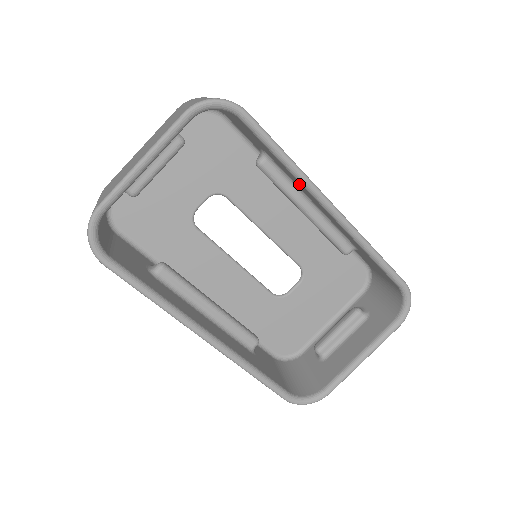
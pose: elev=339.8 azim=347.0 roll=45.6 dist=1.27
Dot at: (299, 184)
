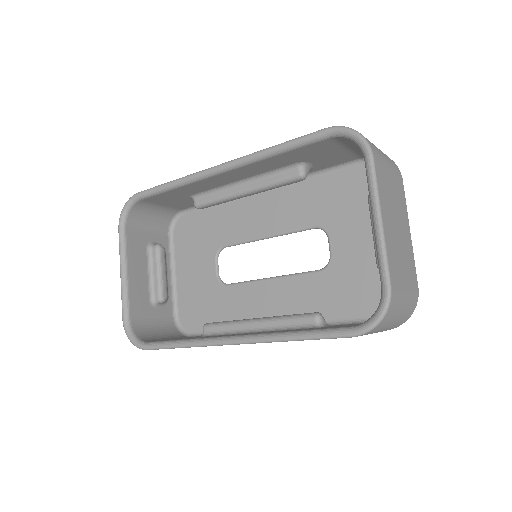
Dot at: (201, 185)
